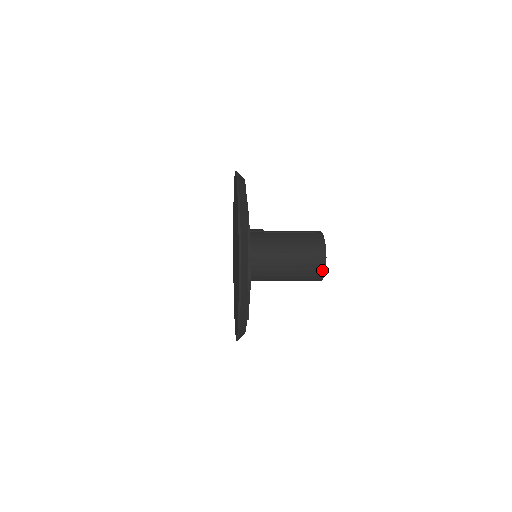
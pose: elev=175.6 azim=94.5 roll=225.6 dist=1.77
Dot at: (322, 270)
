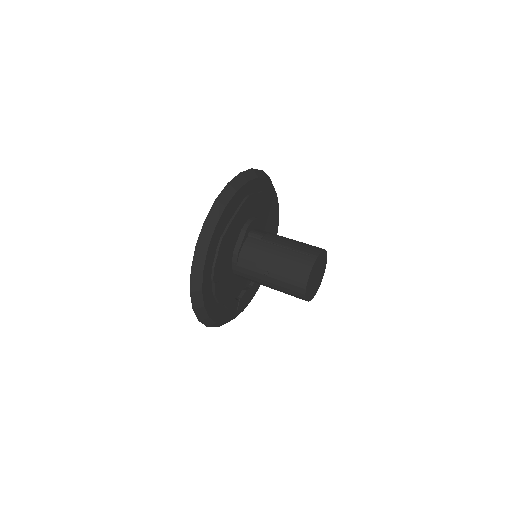
Dot at: (303, 297)
